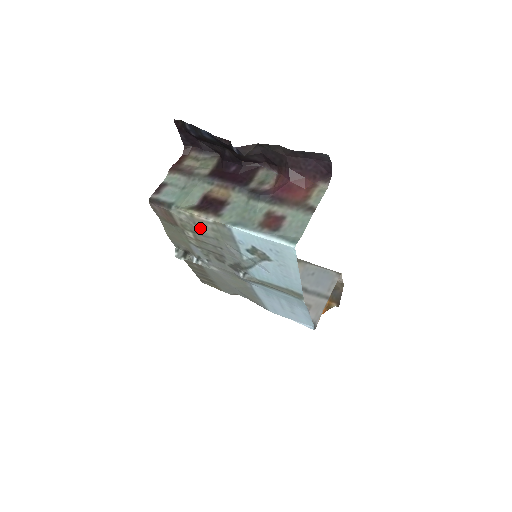
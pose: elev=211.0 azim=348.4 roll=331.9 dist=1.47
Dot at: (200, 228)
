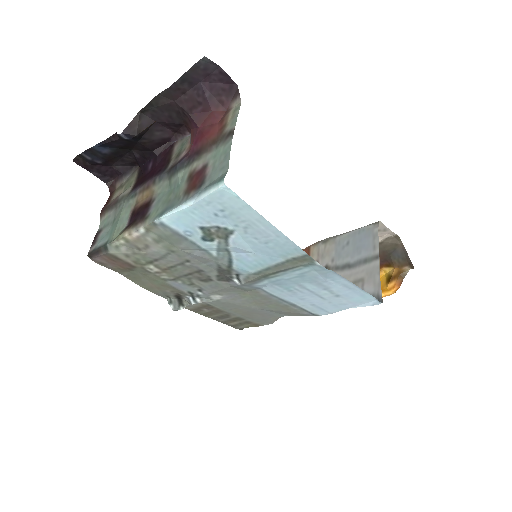
Dot at: (147, 250)
